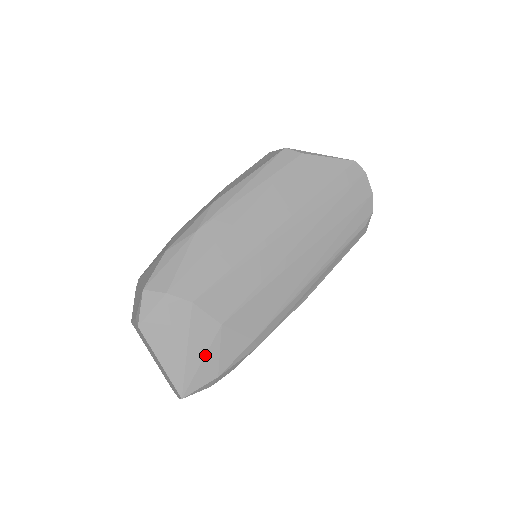
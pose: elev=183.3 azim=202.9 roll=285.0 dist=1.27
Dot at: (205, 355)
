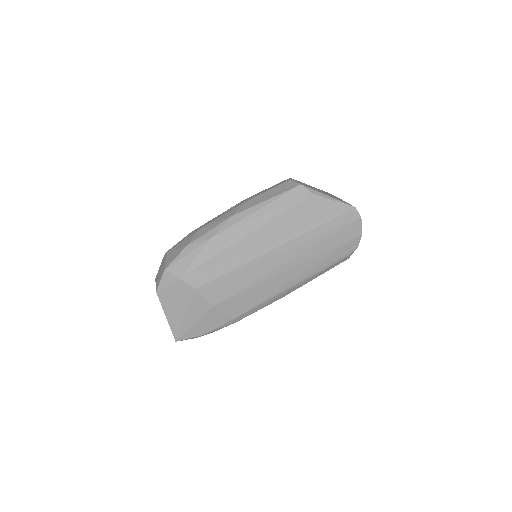
Dot at: (197, 321)
